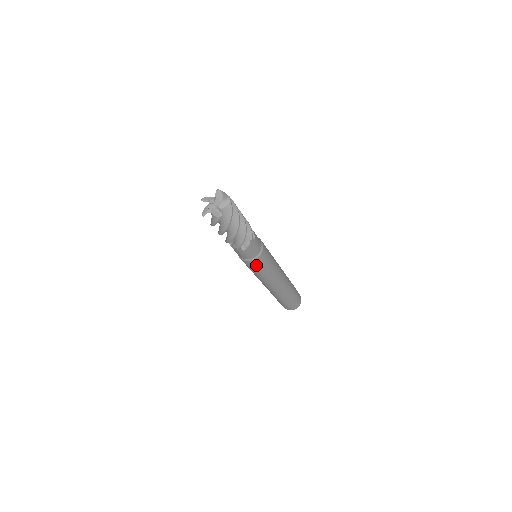
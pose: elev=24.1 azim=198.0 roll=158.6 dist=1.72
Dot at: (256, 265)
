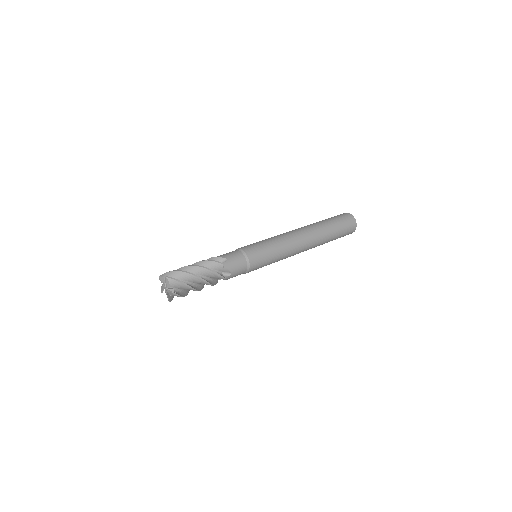
Dot at: occluded
